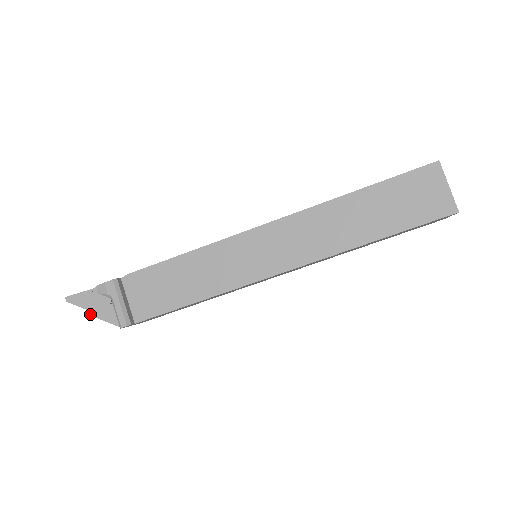
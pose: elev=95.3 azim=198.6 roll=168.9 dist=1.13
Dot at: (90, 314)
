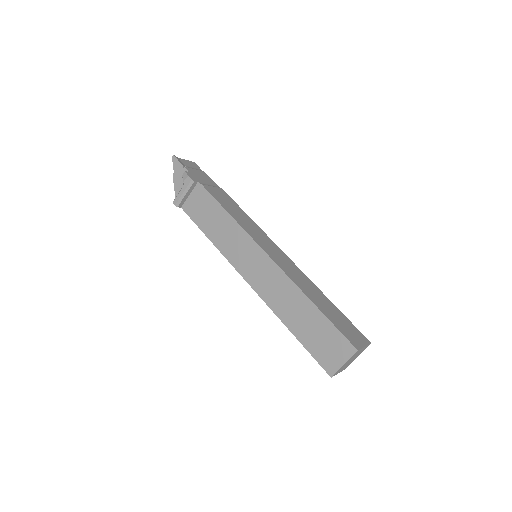
Dot at: (173, 177)
